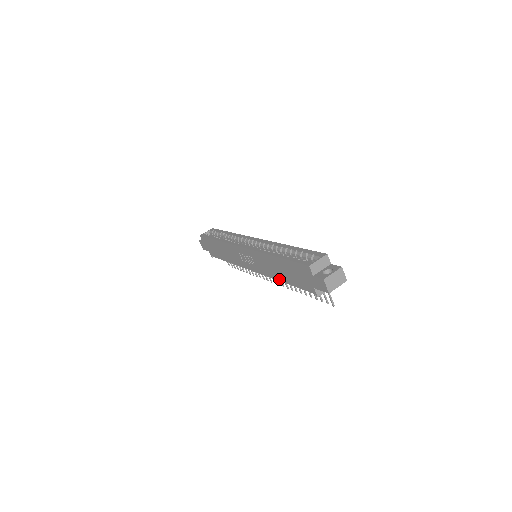
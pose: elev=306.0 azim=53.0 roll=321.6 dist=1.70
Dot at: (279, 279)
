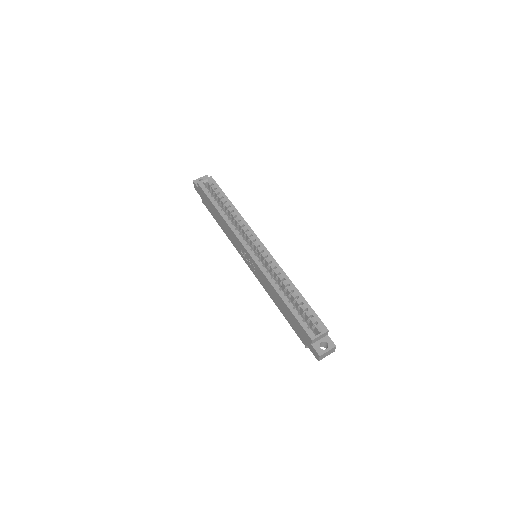
Dot at: (275, 303)
